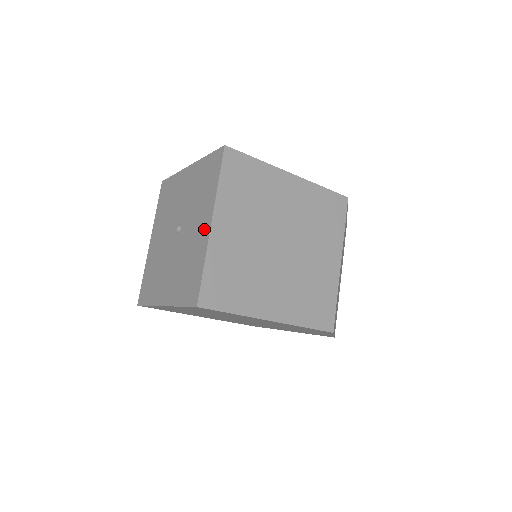
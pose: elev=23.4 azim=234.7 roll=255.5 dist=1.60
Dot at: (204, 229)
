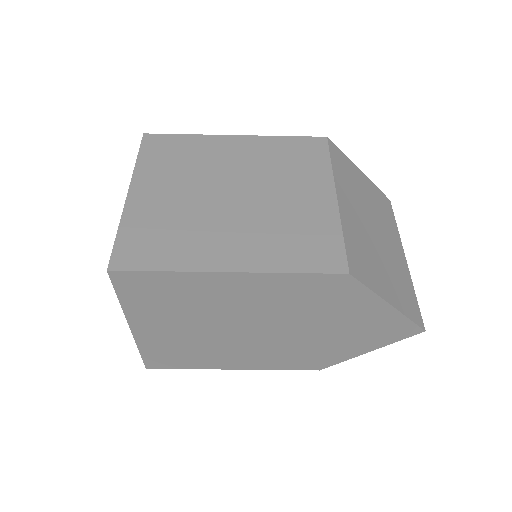
Dot at: occluded
